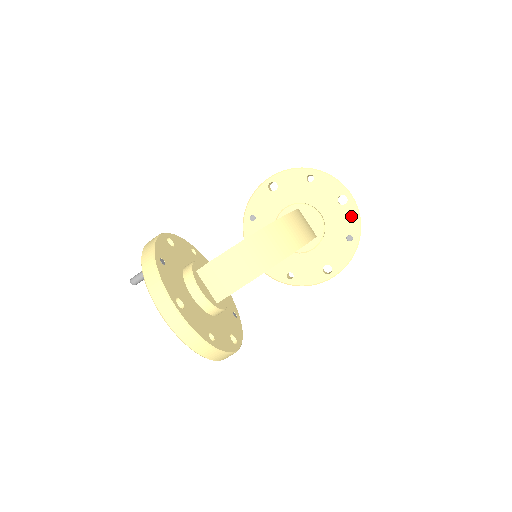
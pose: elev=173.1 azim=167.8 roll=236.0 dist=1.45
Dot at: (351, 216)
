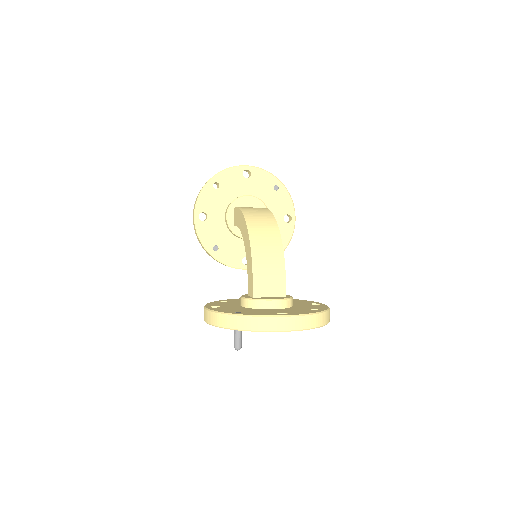
Dot at: (262, 176)
